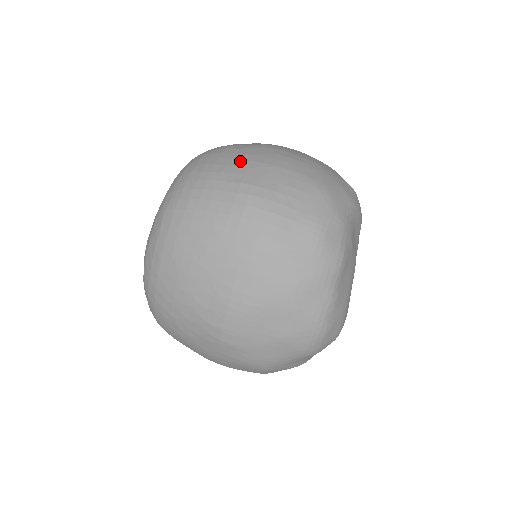
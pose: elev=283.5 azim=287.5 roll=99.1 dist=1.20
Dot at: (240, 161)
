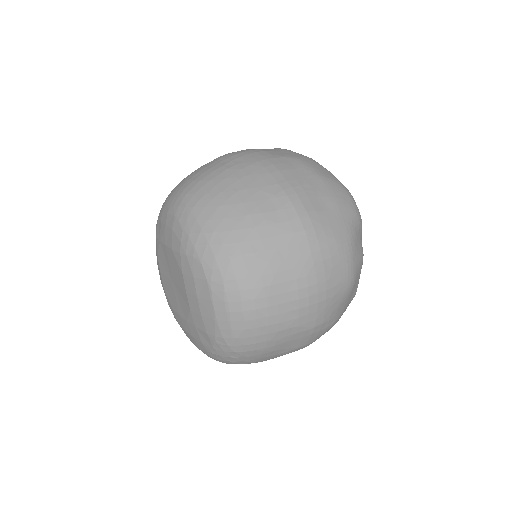
Dot at: occluded
